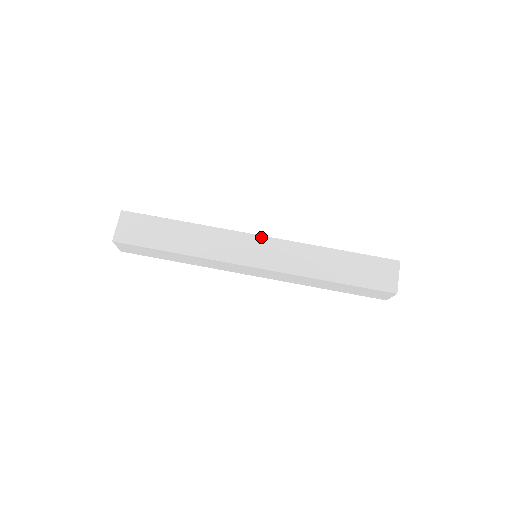
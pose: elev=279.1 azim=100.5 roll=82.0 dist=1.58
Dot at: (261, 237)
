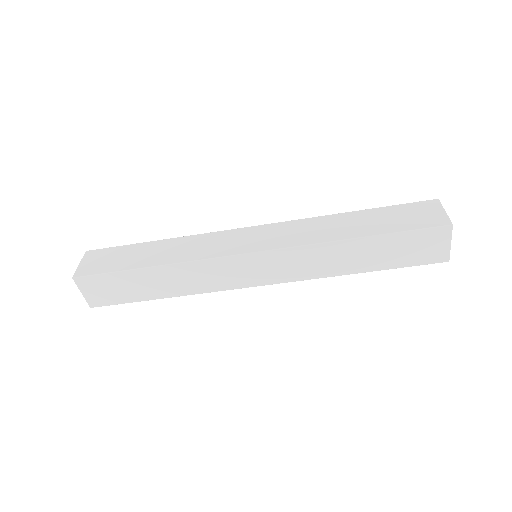
Dot at: (254, 255)
